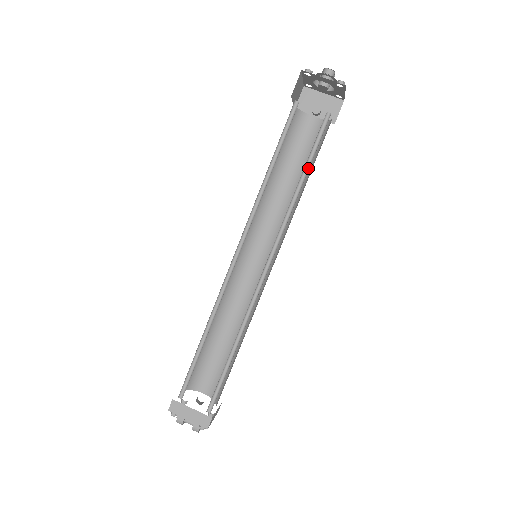
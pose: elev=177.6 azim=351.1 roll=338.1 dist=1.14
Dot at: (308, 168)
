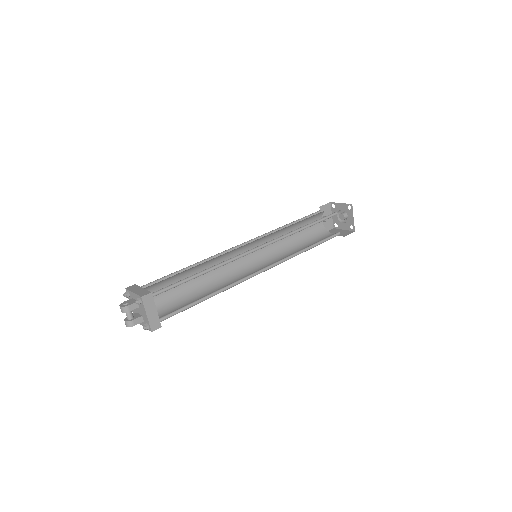
Dot at: (315, 245)
